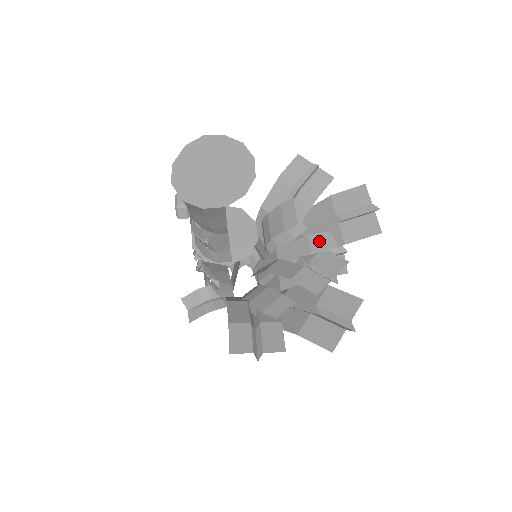
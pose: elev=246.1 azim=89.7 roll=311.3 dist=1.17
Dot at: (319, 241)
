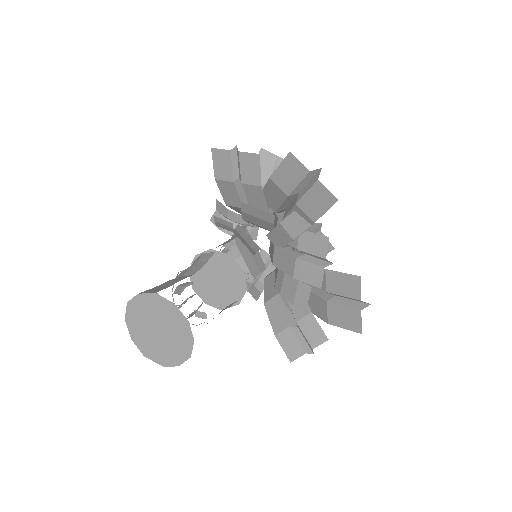
Dot at: (292, 226)
